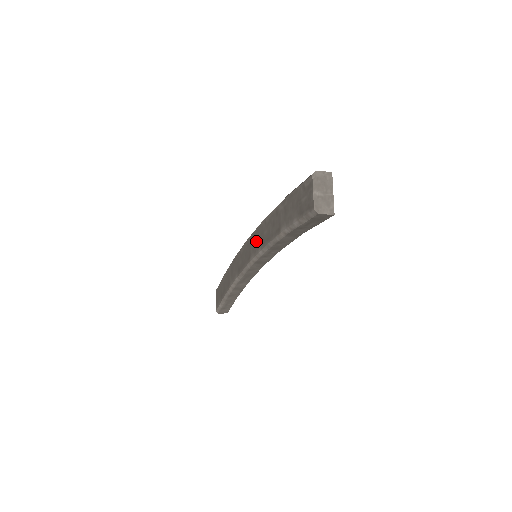
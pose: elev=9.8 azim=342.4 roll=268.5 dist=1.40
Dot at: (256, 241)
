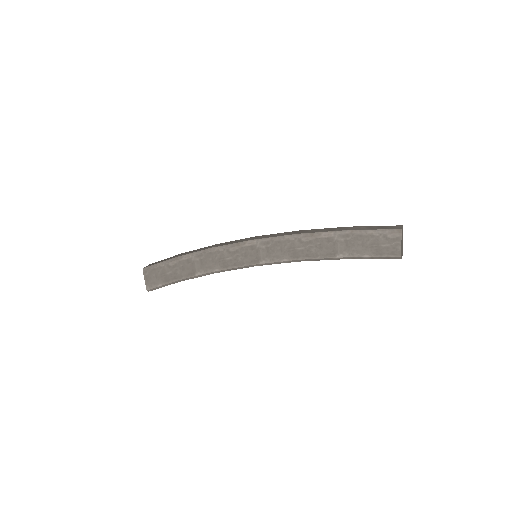
Dot at: (276, 251)
